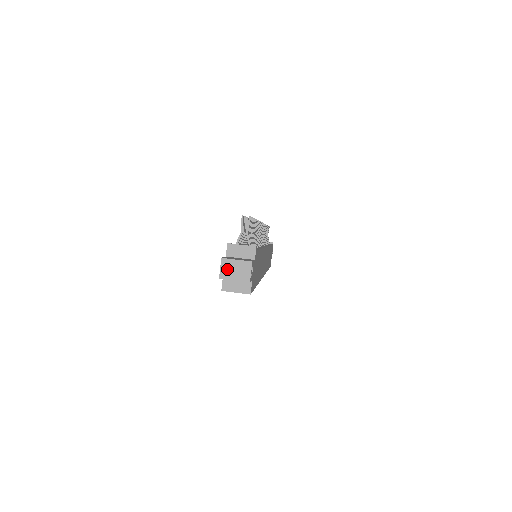
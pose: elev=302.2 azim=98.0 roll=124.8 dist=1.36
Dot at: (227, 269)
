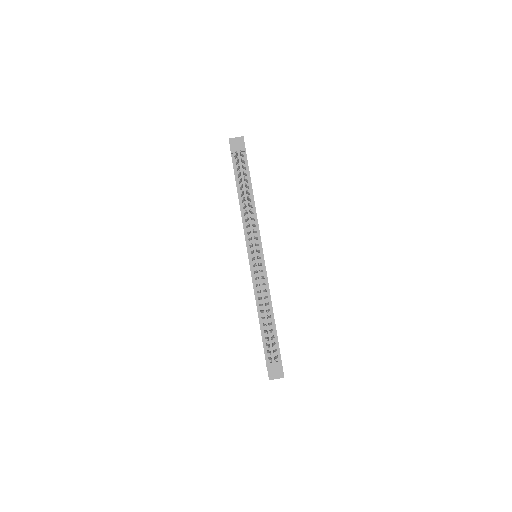
Dot at: occluded
